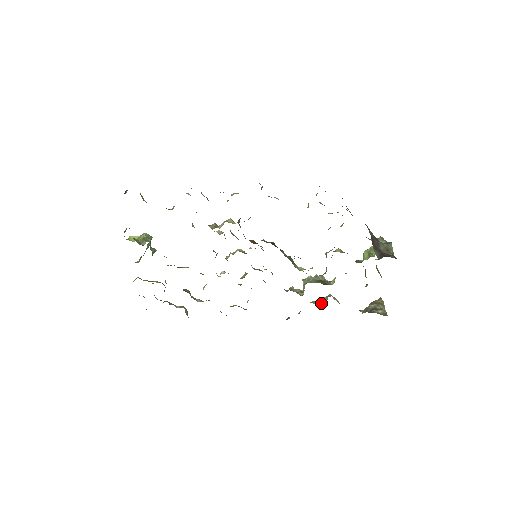
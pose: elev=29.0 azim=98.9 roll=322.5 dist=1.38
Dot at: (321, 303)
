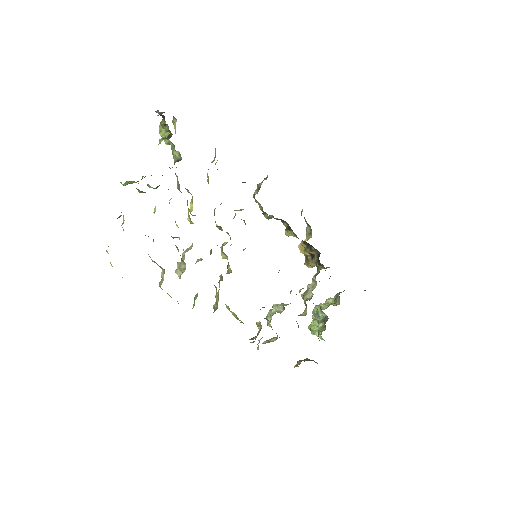
Dot at: (271, 341)
